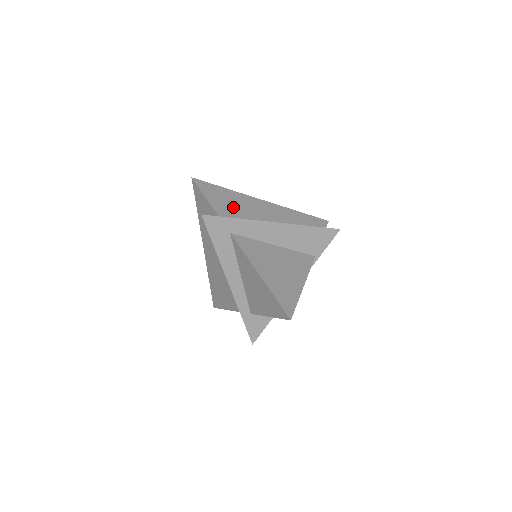
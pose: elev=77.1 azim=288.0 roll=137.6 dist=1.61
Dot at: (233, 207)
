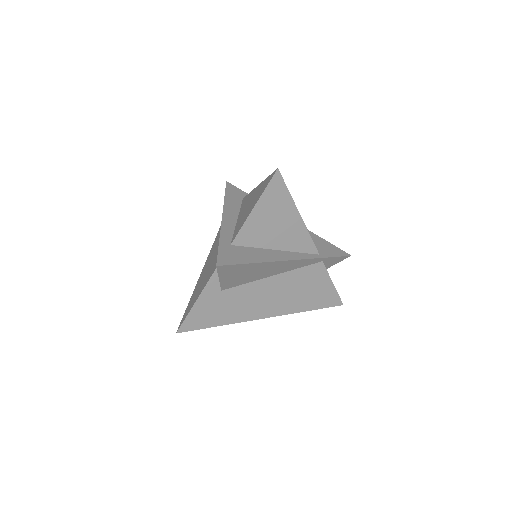
Dot at: occluded
